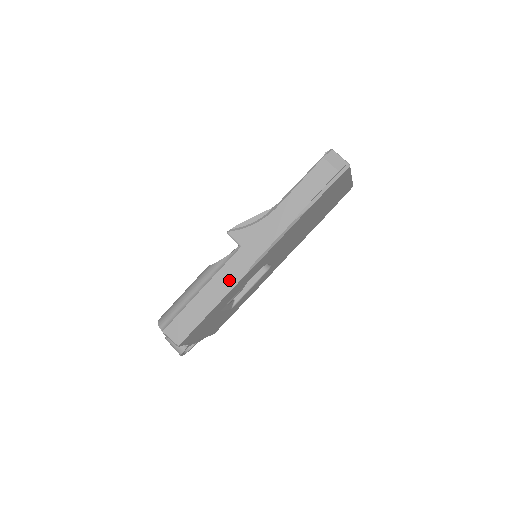
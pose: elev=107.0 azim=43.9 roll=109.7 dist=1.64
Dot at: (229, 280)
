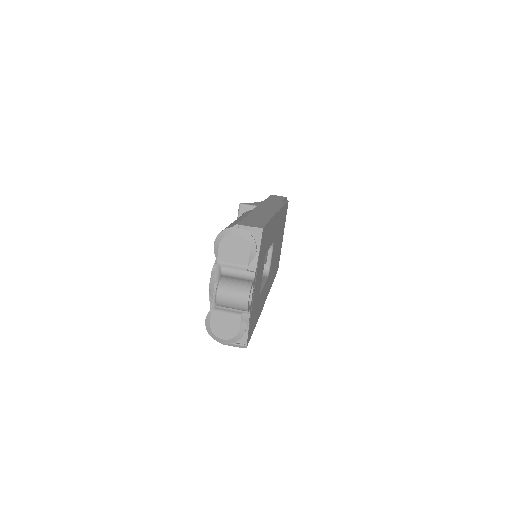
Dot at: (267, 212)
